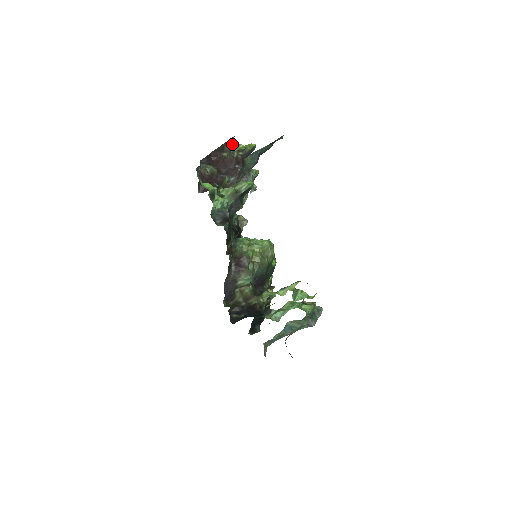
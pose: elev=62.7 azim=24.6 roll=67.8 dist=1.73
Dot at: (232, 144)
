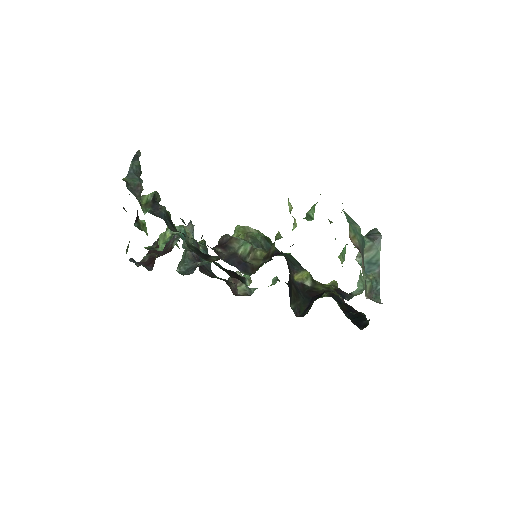
Dot at: occluded
